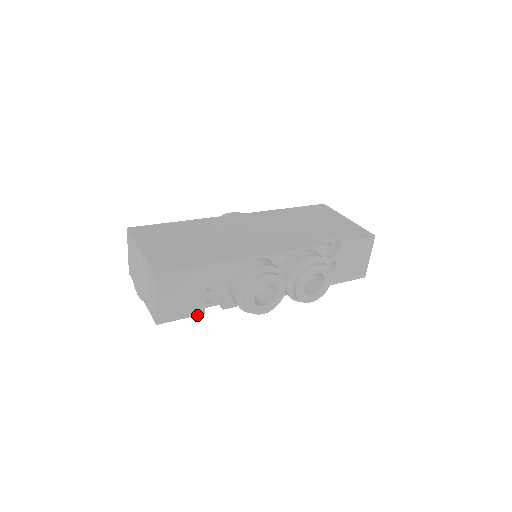
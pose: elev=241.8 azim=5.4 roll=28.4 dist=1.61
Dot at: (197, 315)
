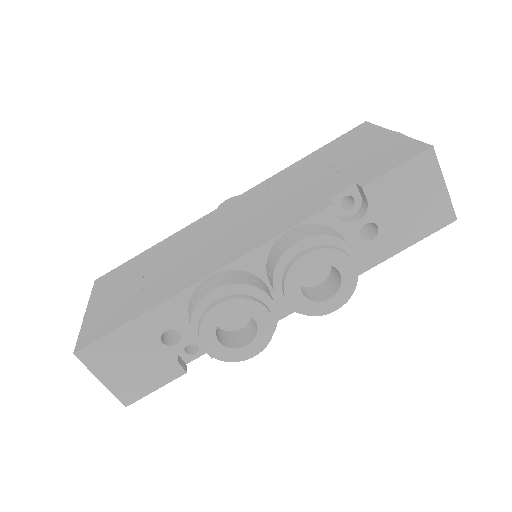
Dot at: (176, 378)
